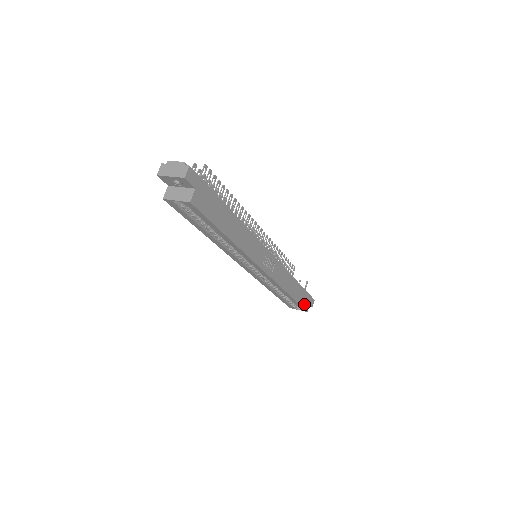
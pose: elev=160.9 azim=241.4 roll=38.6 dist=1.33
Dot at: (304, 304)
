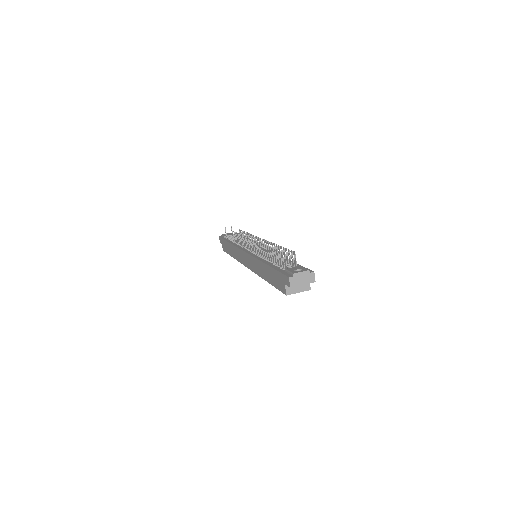
Dot at: occluded
